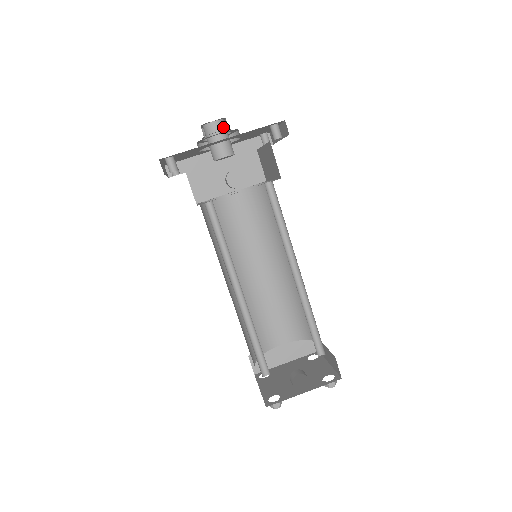
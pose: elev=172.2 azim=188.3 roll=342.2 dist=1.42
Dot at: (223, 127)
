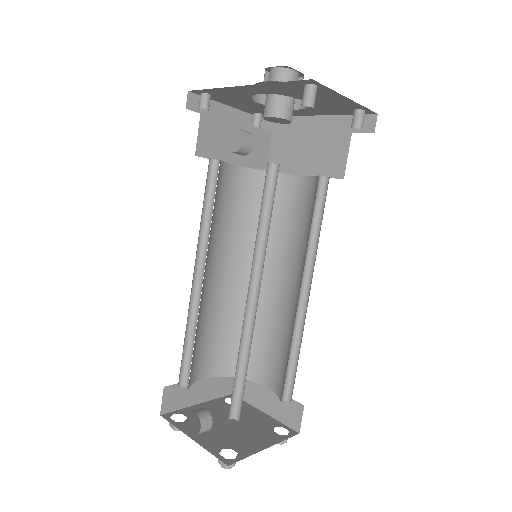
Dot at: (284, 78)
